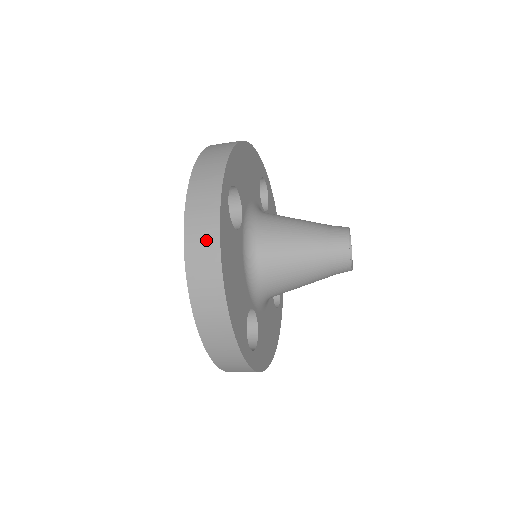
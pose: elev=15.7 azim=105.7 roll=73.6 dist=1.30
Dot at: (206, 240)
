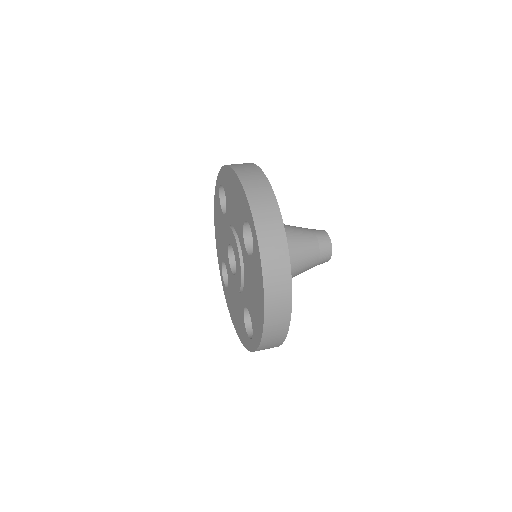
Dot at: (281, 274)
